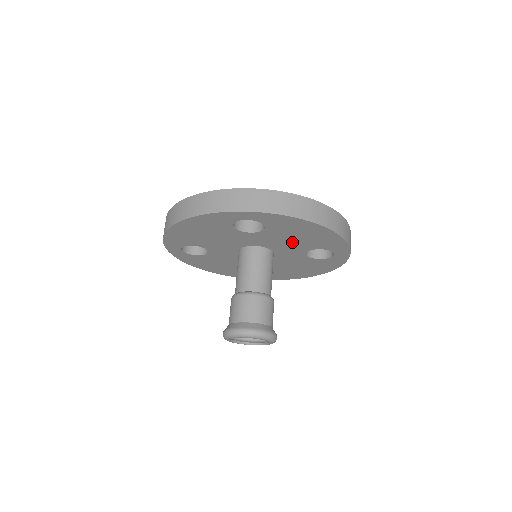
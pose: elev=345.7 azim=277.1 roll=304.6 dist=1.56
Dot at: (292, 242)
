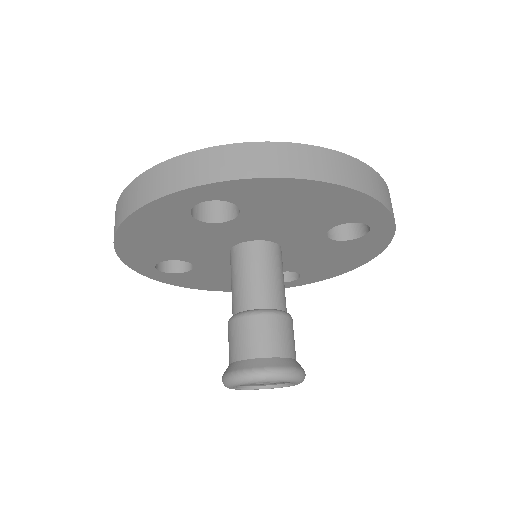
Dot at: (295, 222)
